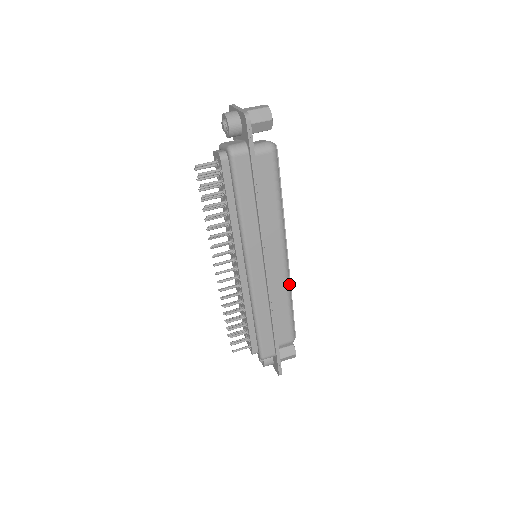
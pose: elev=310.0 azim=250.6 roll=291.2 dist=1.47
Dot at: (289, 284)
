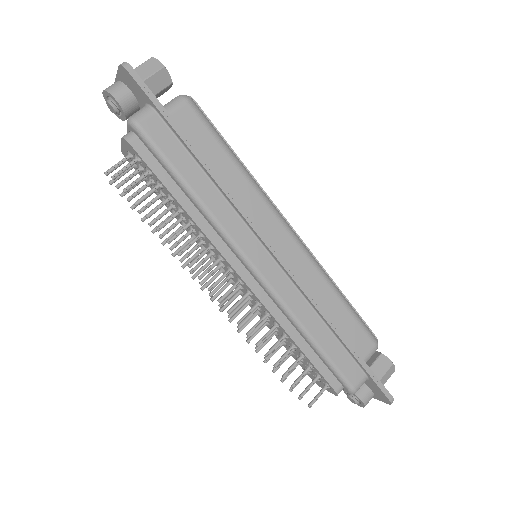
Dot at: (320, 267)
